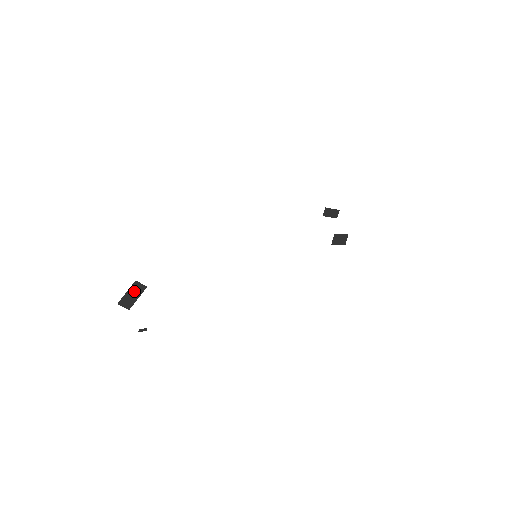
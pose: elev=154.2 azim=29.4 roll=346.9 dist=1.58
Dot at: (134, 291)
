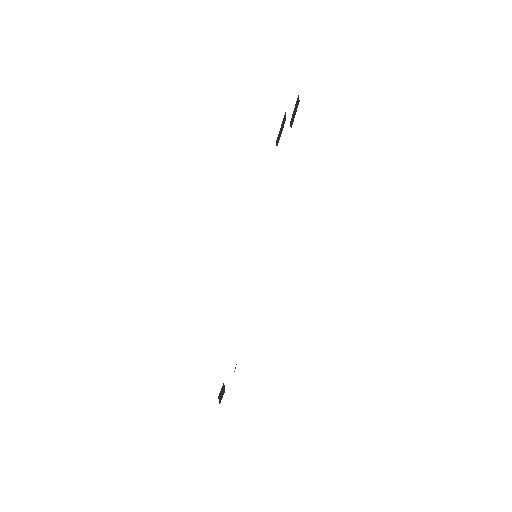
Dot at: (221, 394)
